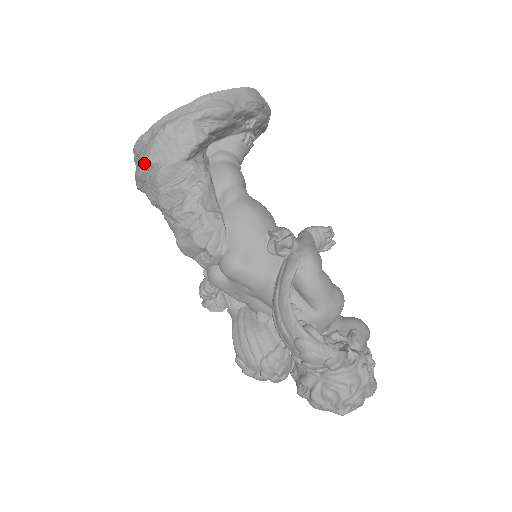
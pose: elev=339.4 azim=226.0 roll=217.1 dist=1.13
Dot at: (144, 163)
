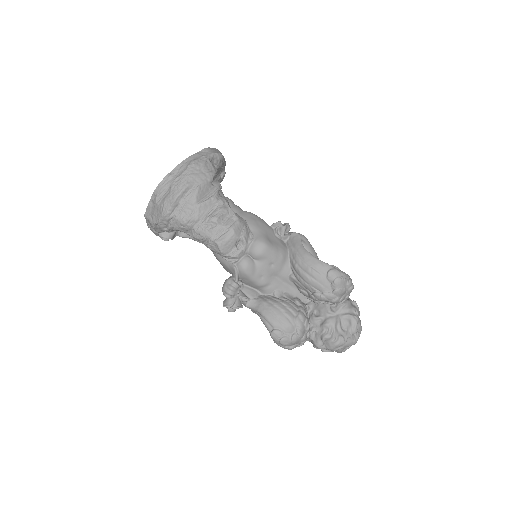
Dot at: (181, 187)
